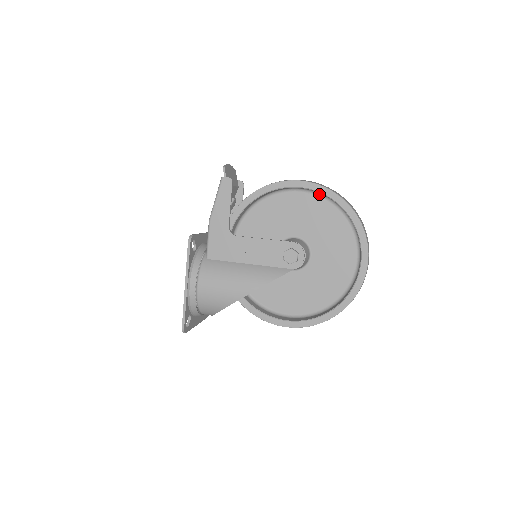
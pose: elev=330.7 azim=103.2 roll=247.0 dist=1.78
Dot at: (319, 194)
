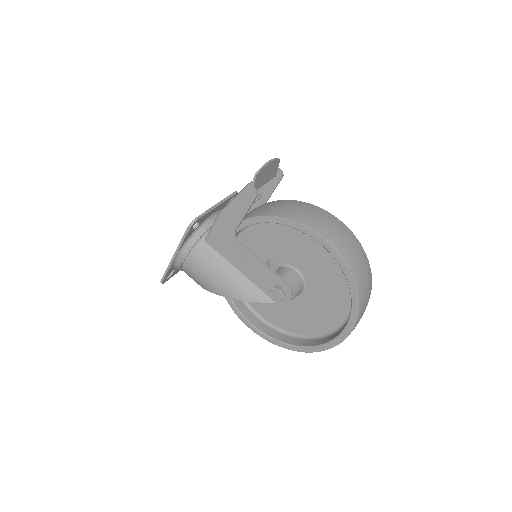
Dot at: occluded
